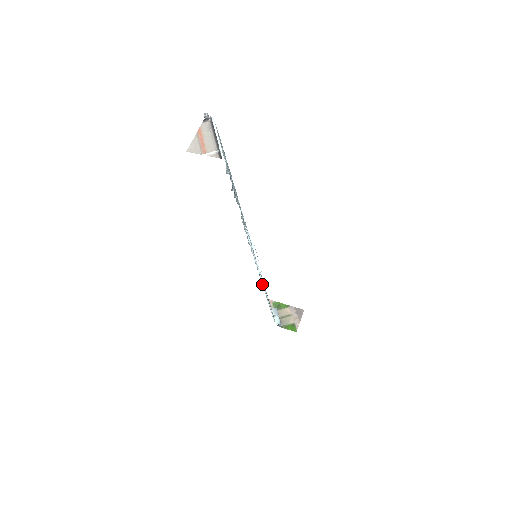
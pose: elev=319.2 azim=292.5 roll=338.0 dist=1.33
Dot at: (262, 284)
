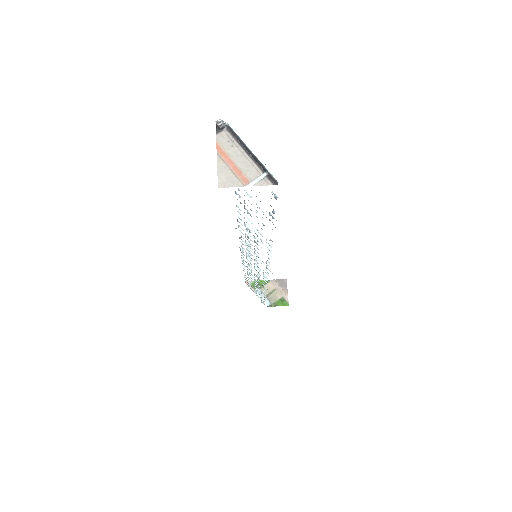
Dot at: occluded
